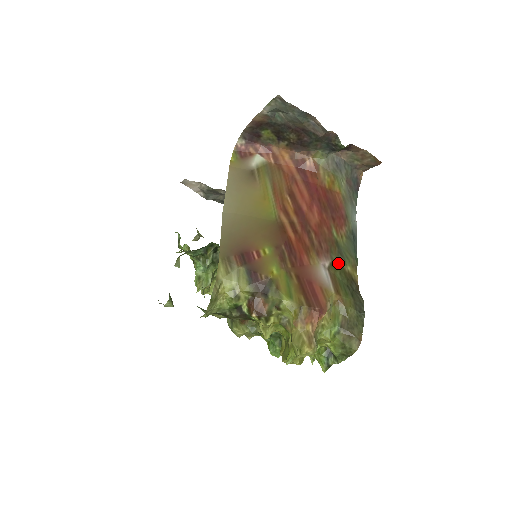
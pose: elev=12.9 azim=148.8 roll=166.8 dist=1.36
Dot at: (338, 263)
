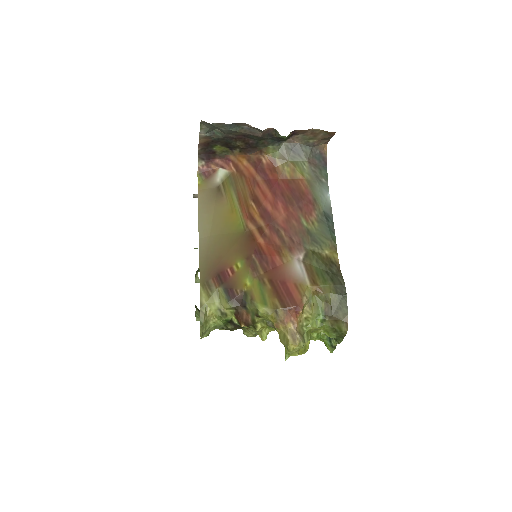
Dot at: (313, 251)
